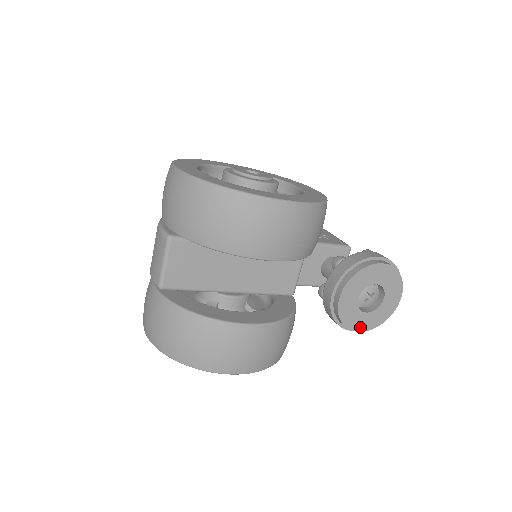
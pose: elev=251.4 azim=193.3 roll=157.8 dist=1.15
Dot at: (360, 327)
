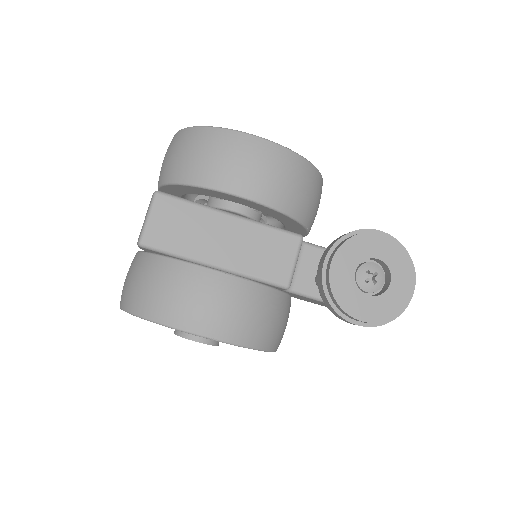
Dot at: (362, 315)
